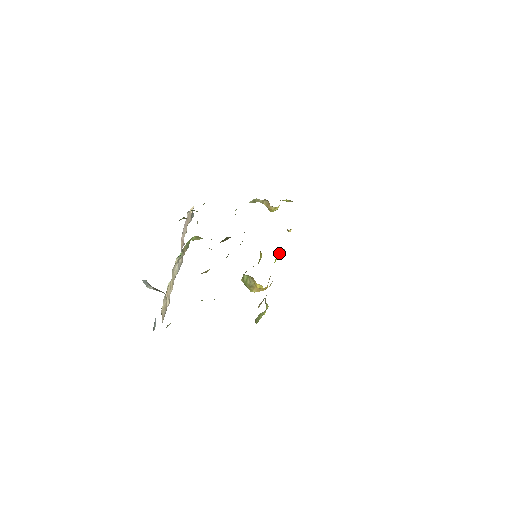
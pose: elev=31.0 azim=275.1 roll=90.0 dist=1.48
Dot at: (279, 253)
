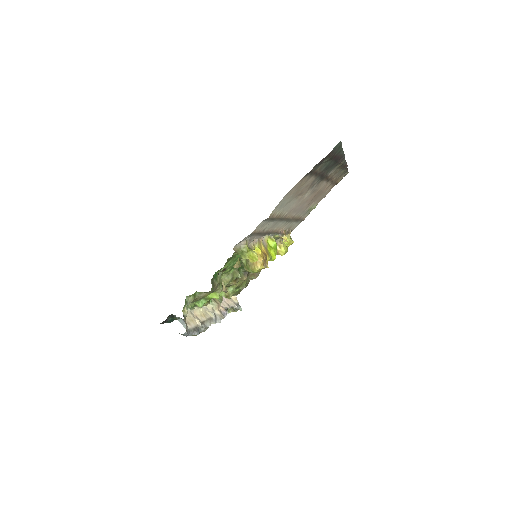
Dot at: (268, 240)
